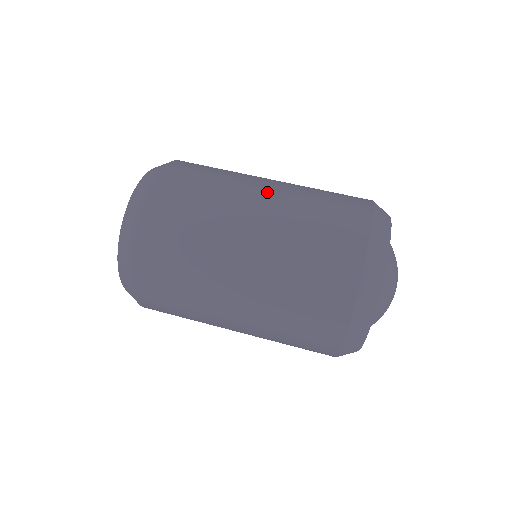
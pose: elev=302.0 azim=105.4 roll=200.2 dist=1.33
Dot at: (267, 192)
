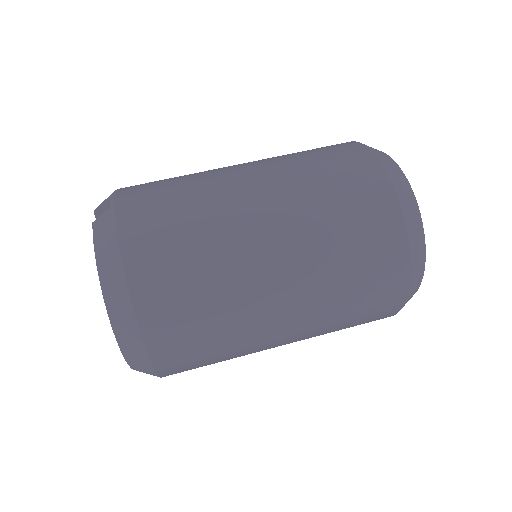
Dot at: (276, 247)
